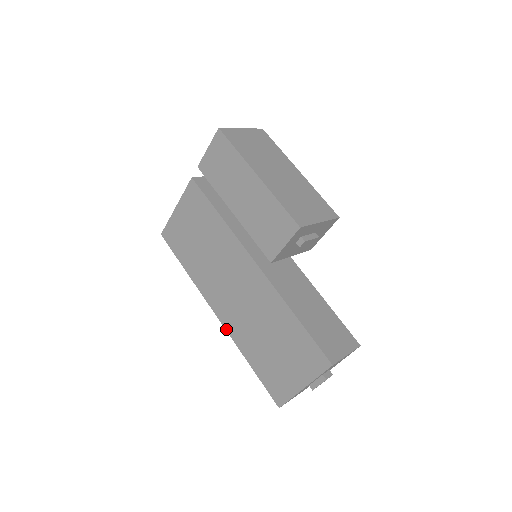
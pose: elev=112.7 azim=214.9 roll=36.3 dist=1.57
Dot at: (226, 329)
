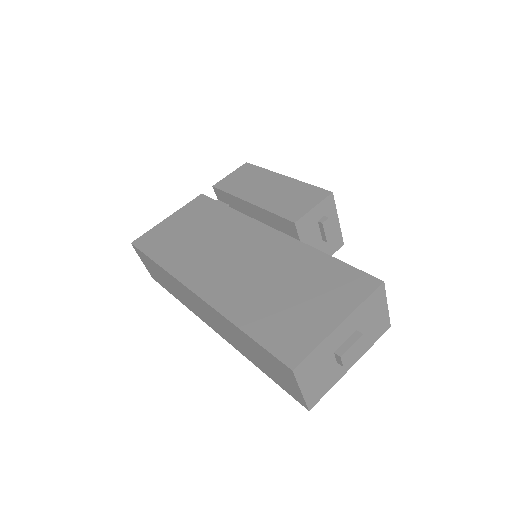
Dot at: (208, 302)
